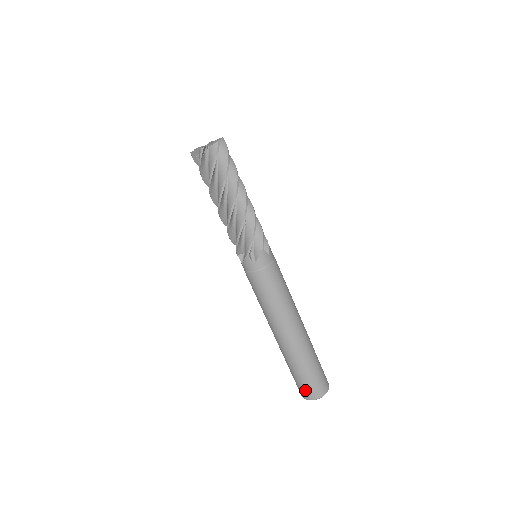
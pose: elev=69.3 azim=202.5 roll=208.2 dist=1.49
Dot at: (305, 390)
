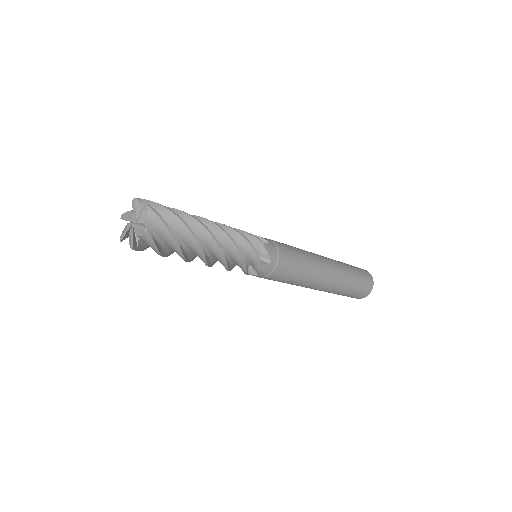
Dot at: occluded
